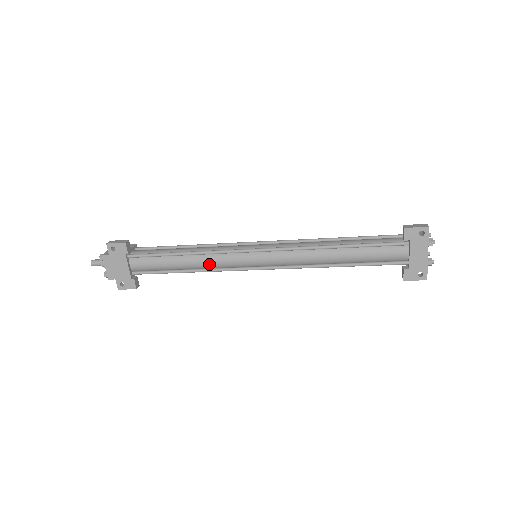
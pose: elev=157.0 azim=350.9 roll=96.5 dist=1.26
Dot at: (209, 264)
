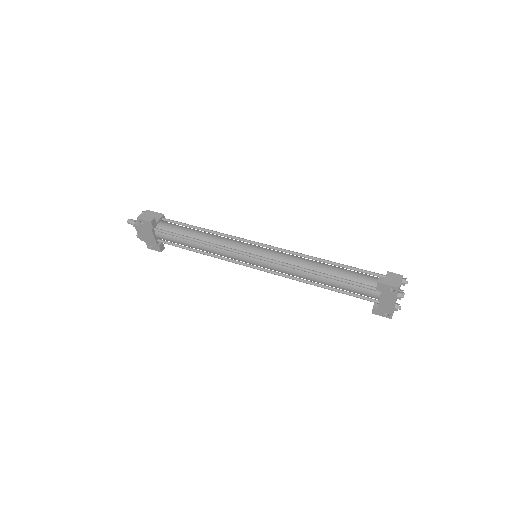
Dot at: (217, 253)
